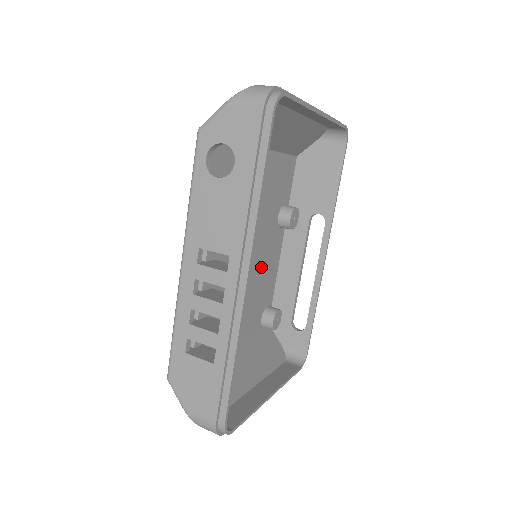
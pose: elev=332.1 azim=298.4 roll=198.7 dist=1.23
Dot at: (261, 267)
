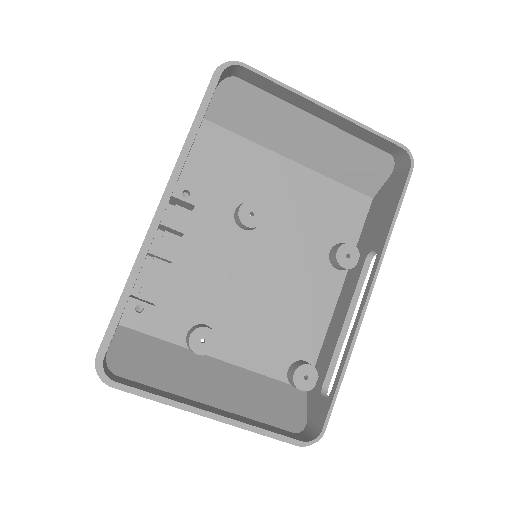
Dot at: (290, 296)
